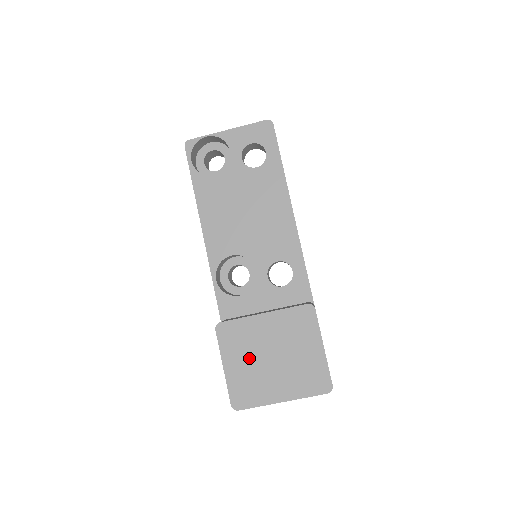
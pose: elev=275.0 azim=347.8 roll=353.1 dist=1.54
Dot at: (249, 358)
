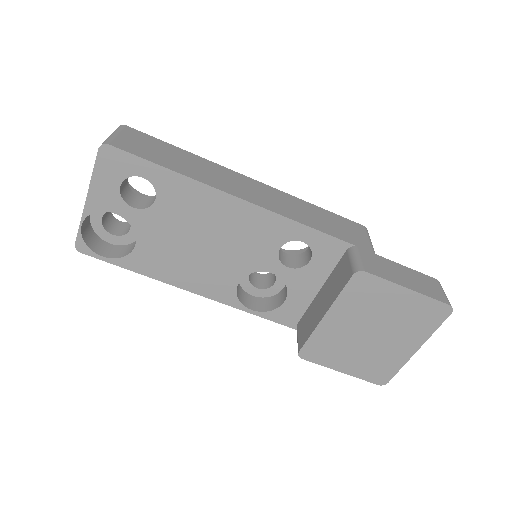
Dot at: (353, 351)
